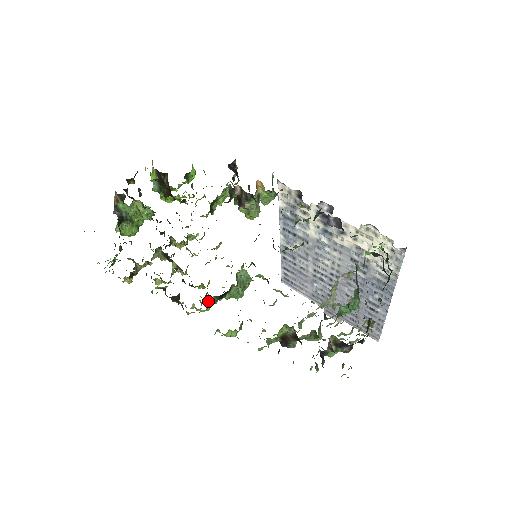
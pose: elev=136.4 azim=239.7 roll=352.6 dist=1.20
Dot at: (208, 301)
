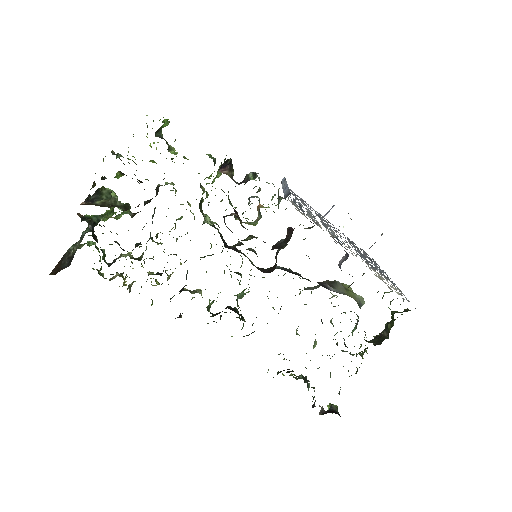
Dot at: occluded
